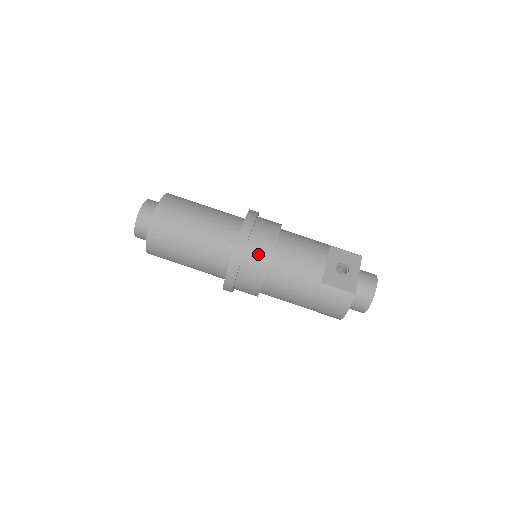
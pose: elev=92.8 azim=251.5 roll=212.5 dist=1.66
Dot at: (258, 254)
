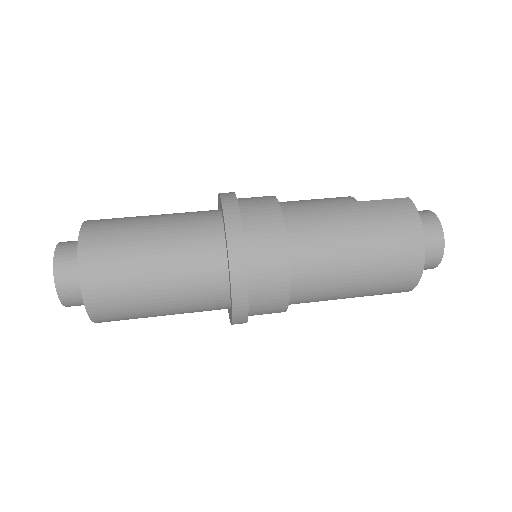
Dot at: (256, 199)
